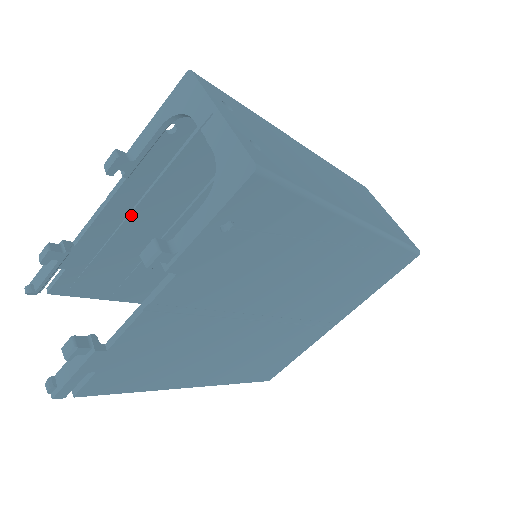
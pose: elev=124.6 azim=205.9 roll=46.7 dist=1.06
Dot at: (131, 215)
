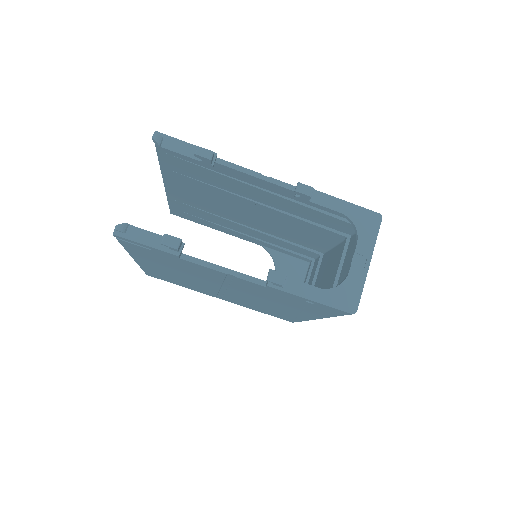
Dot at: (258, 188)
